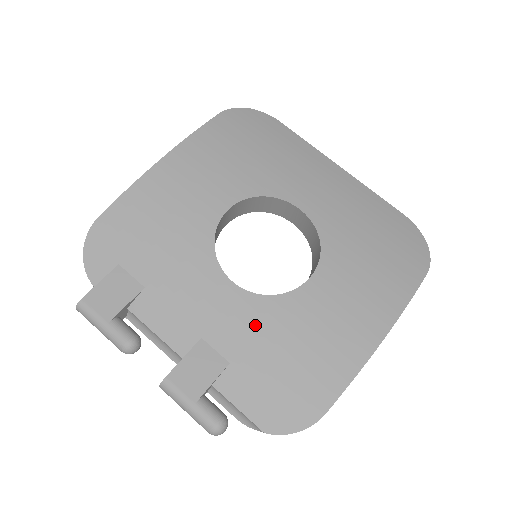
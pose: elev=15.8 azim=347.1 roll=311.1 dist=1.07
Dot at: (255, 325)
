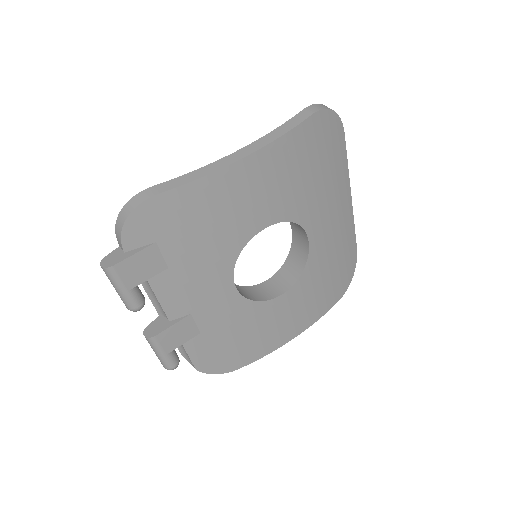
Dot at: (231, 316)
